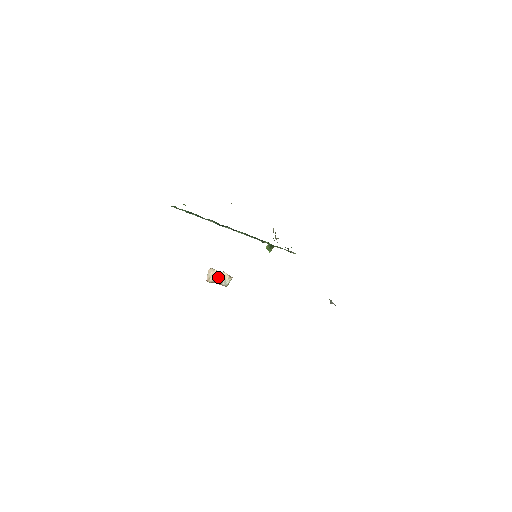
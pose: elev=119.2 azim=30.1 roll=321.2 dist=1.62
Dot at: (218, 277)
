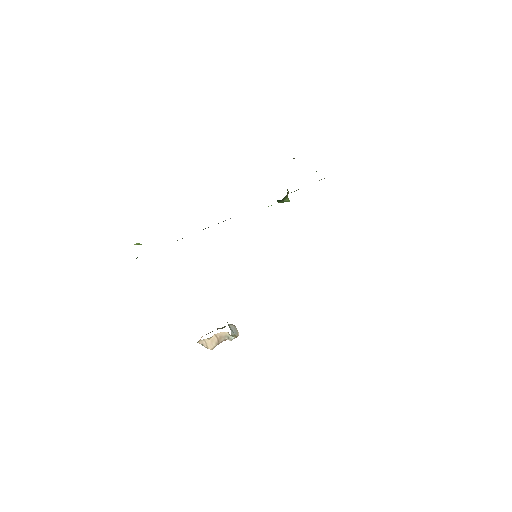
Dot at: (216, 340)
